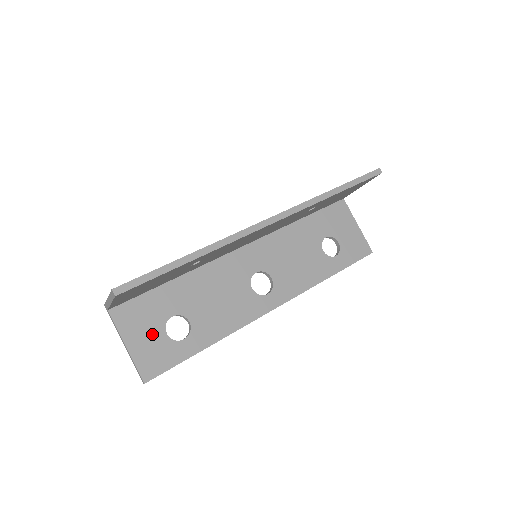
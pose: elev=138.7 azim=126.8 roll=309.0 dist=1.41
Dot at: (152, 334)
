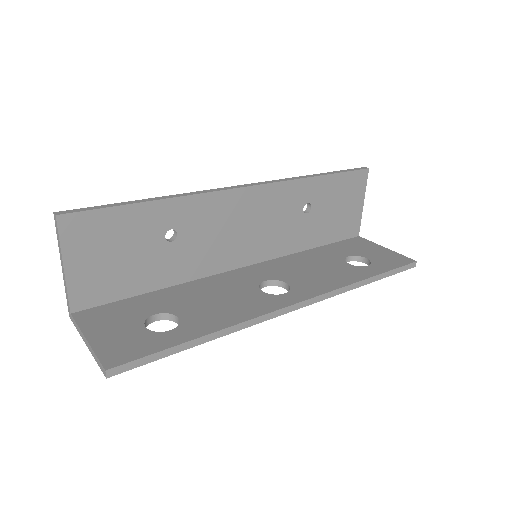
Dot at: (125, 328)
